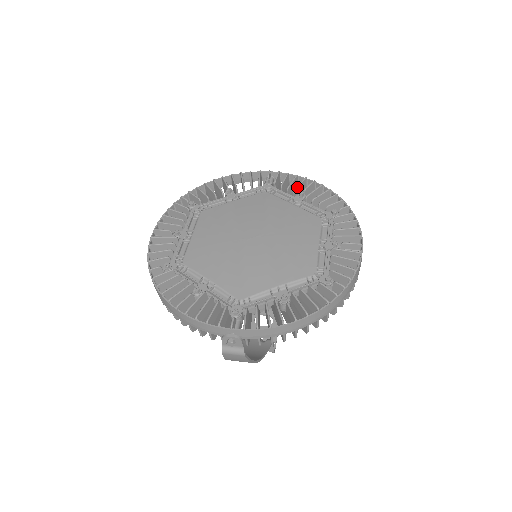
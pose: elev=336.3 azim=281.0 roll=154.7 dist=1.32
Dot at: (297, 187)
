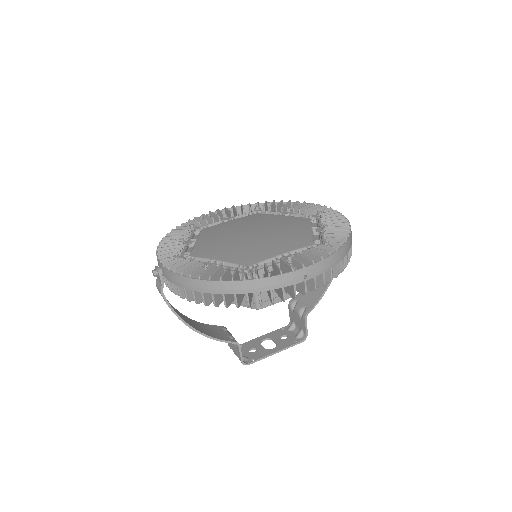
Dot at: (329, 221)
